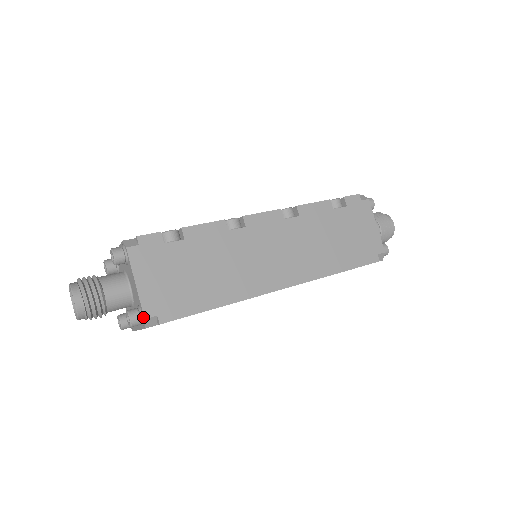
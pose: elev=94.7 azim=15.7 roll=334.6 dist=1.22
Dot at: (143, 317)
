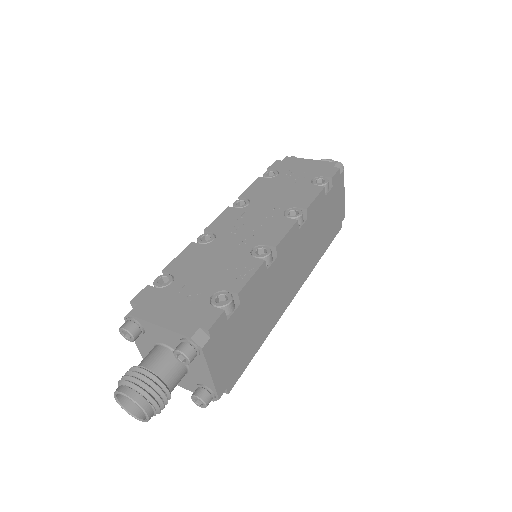
Dot at: (216, 397)
